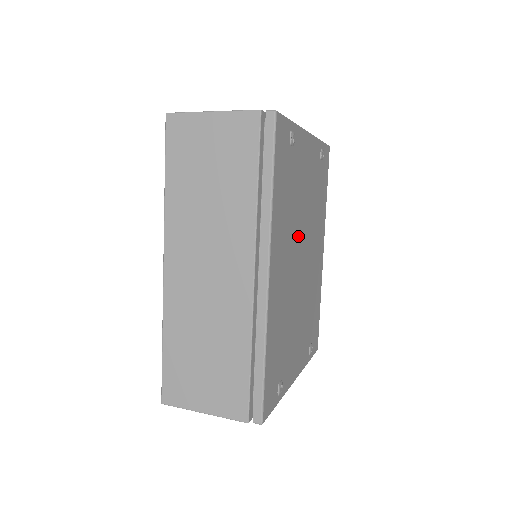
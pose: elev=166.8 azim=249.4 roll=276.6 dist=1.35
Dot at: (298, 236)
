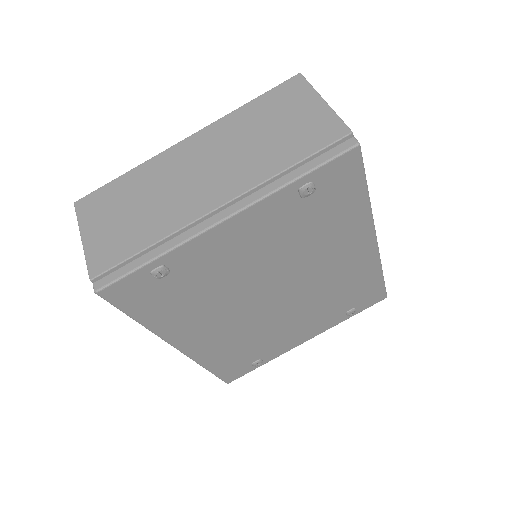
Dot at: (247, 295)
